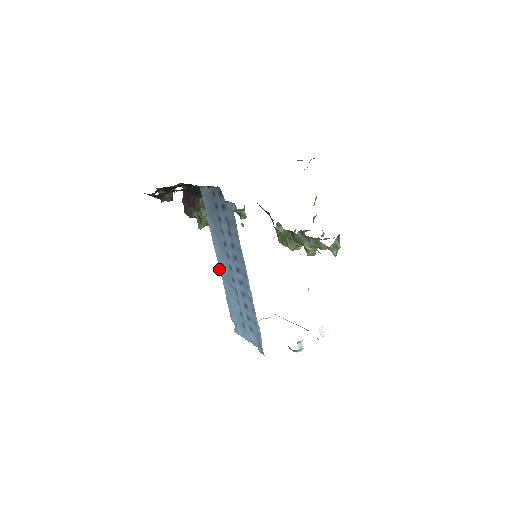
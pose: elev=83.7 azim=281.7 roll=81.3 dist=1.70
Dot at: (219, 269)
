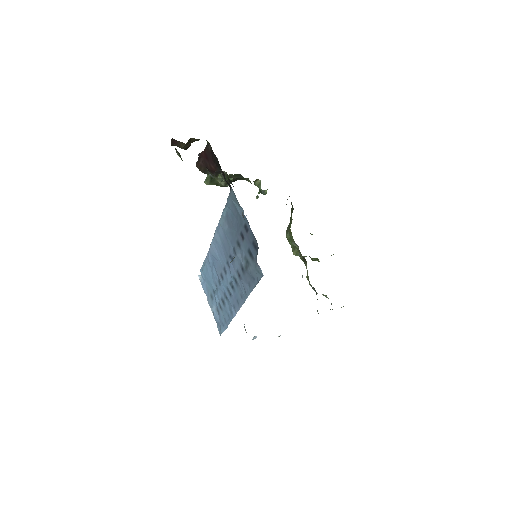
Dot at: (210, 245)
